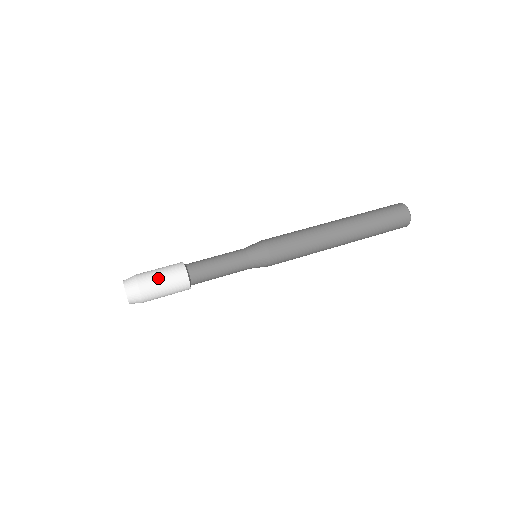
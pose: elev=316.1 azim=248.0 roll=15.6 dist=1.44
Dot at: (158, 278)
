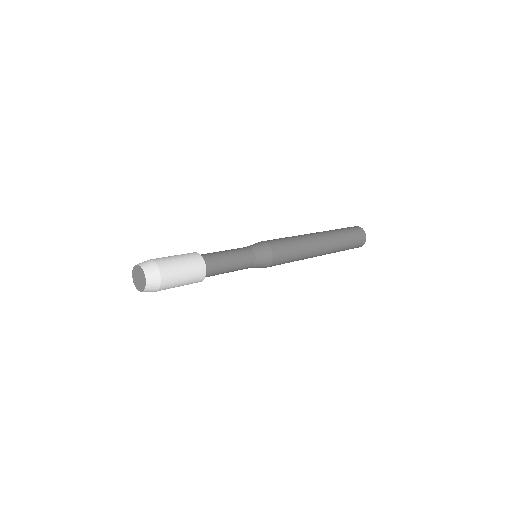
Dot at: (178, 265)
